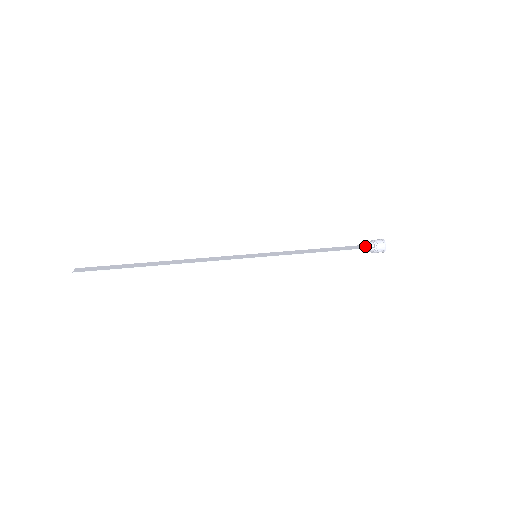
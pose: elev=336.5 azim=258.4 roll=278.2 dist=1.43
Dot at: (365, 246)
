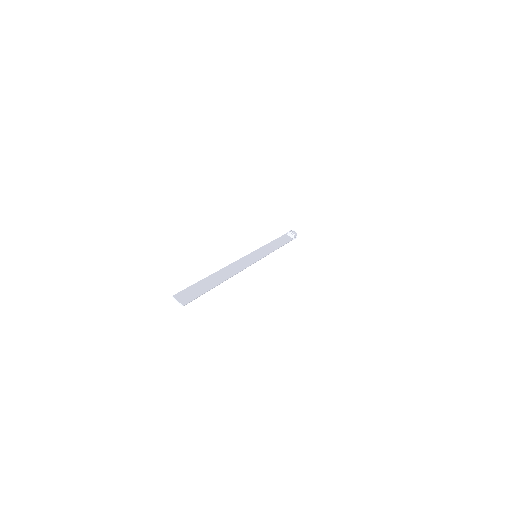
Dot at: (288, 237)
